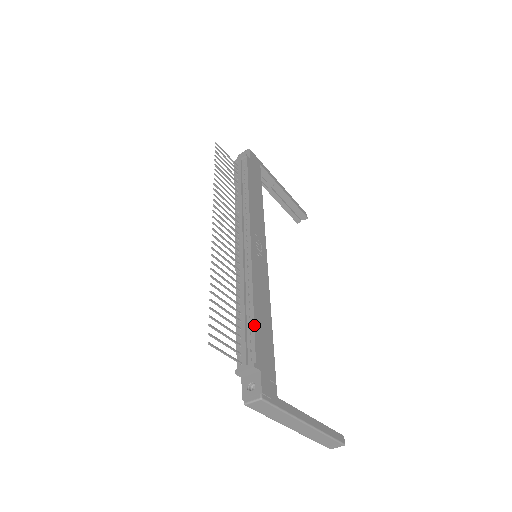
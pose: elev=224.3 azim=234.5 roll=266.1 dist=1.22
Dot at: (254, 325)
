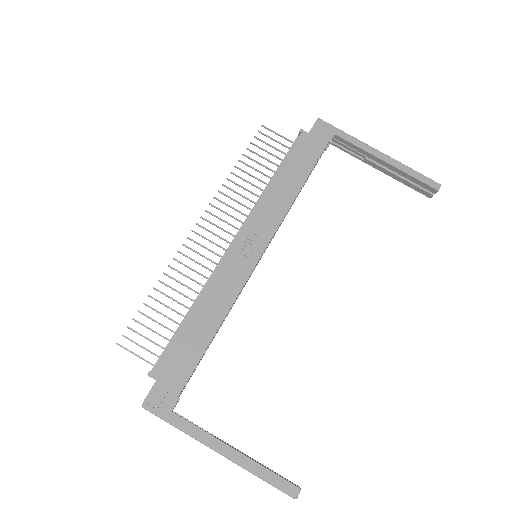
Dot at: (176, 334)
